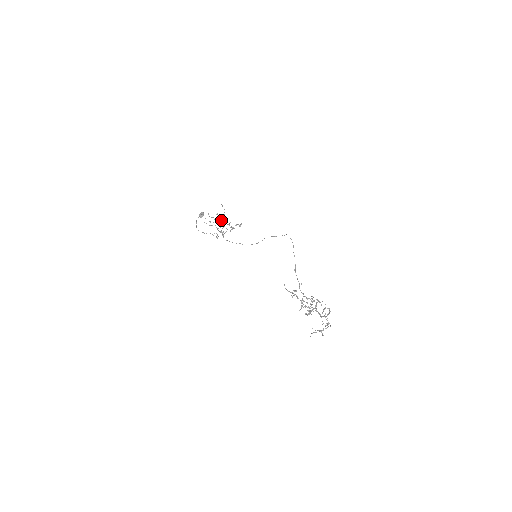
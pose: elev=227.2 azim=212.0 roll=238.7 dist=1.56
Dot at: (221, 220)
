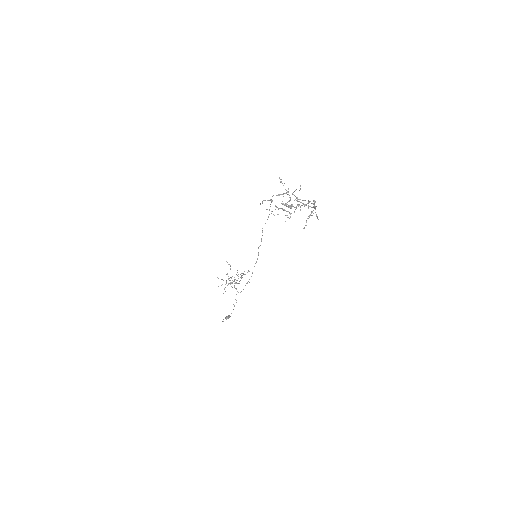
Dot at: (233, 281)
